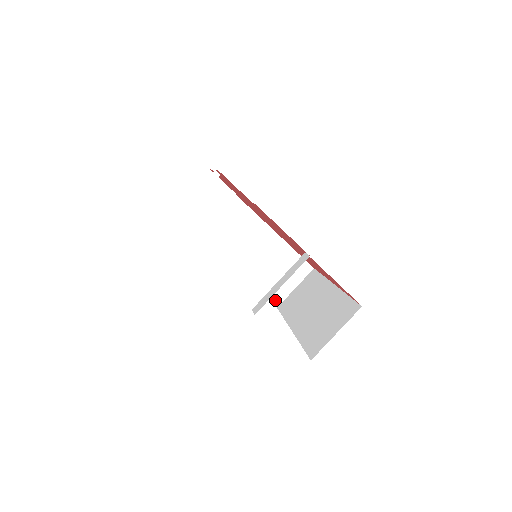
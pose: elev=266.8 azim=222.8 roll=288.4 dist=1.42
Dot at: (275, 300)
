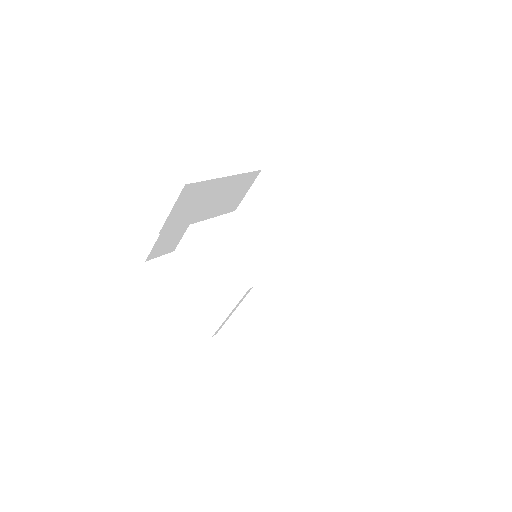
Dot at: (233, 209)
